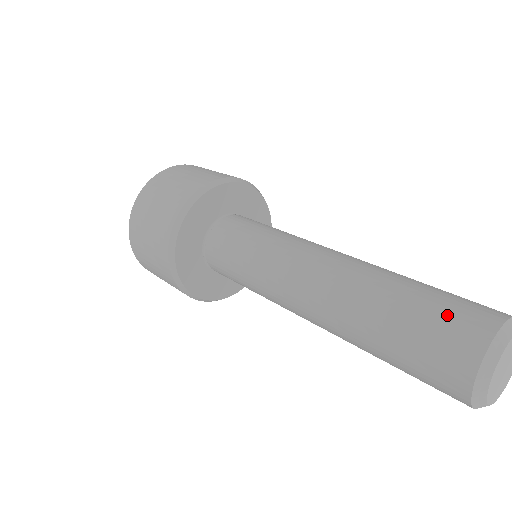
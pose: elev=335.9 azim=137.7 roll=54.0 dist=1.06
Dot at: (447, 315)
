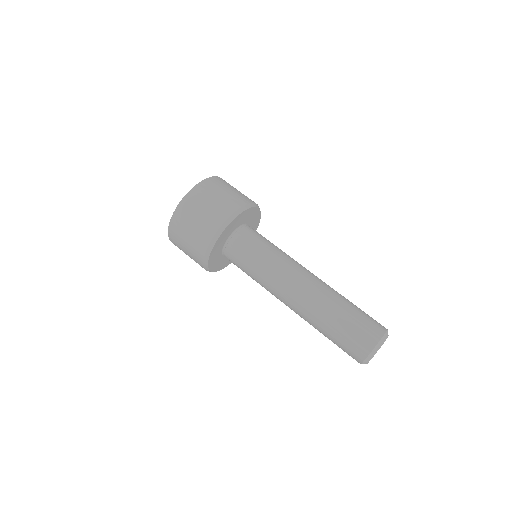
Dot at: (348, 346)
